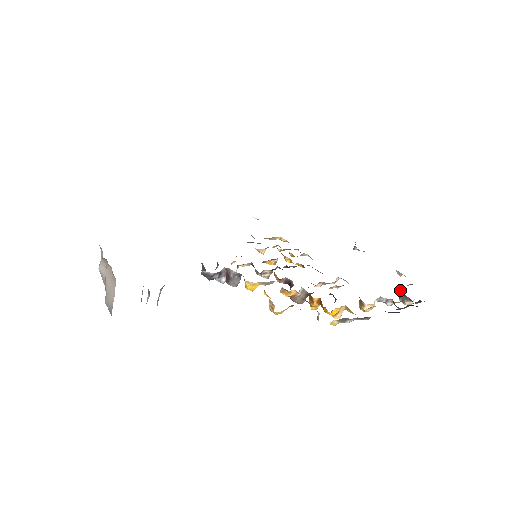
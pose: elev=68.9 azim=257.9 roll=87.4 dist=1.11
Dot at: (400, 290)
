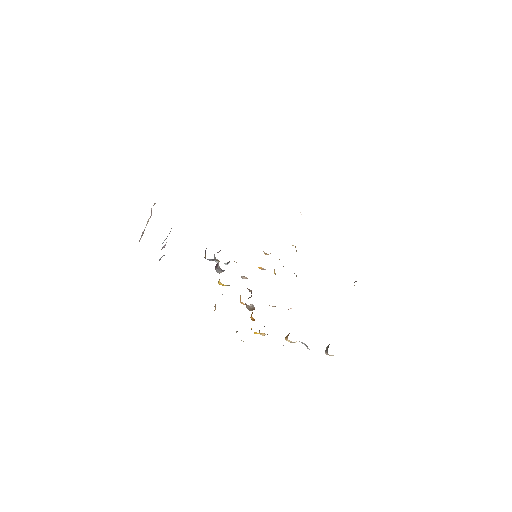
Dot at: occluded
